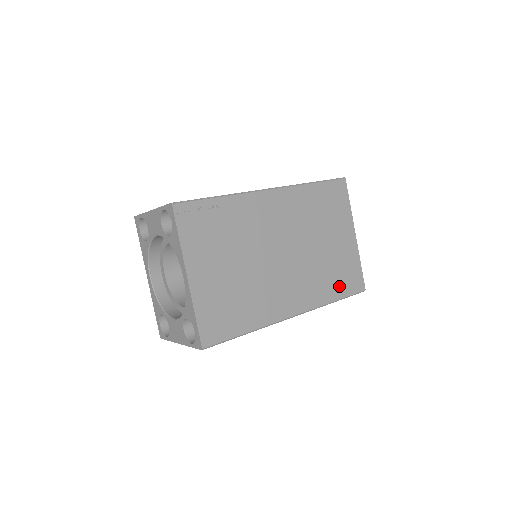
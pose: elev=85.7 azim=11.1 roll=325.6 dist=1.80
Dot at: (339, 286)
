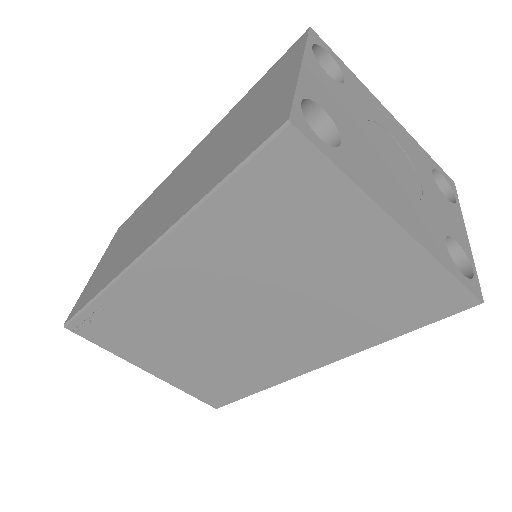
Dot at: (395, 318)
